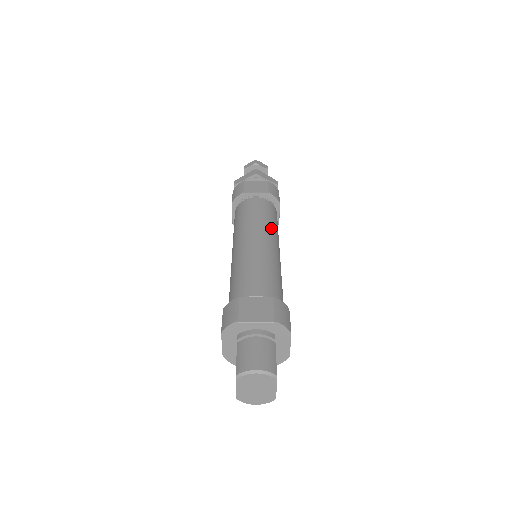
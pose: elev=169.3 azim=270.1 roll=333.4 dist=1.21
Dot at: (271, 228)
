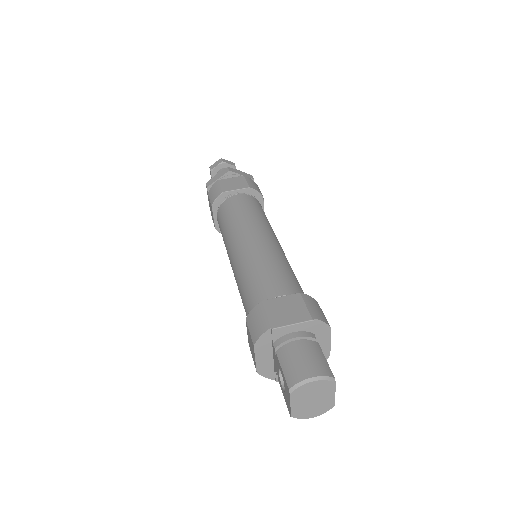
Dot at: (265, 223)
